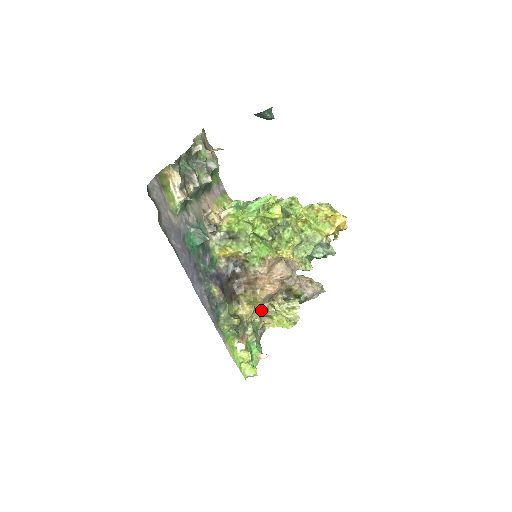
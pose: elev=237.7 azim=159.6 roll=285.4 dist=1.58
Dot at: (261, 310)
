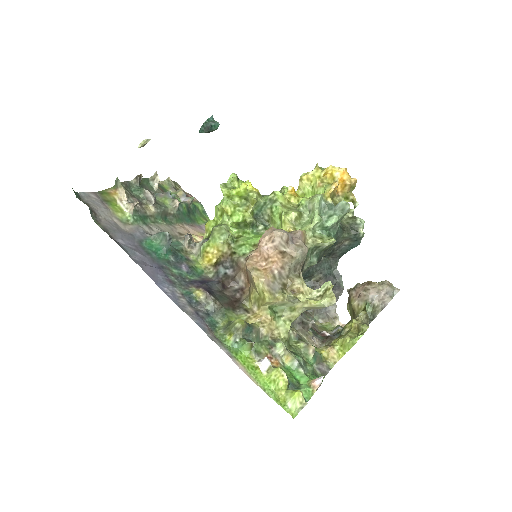
Dot at: (285, 314)
